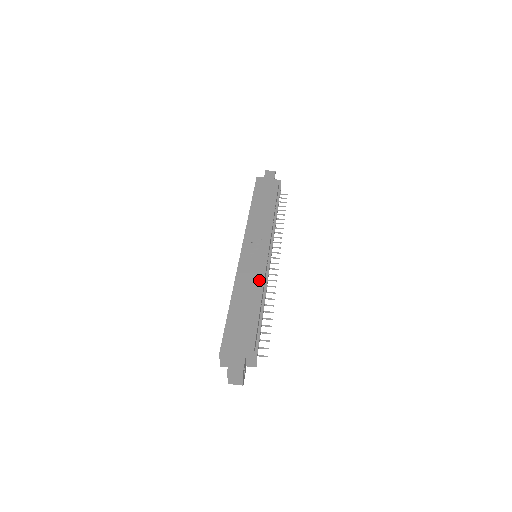
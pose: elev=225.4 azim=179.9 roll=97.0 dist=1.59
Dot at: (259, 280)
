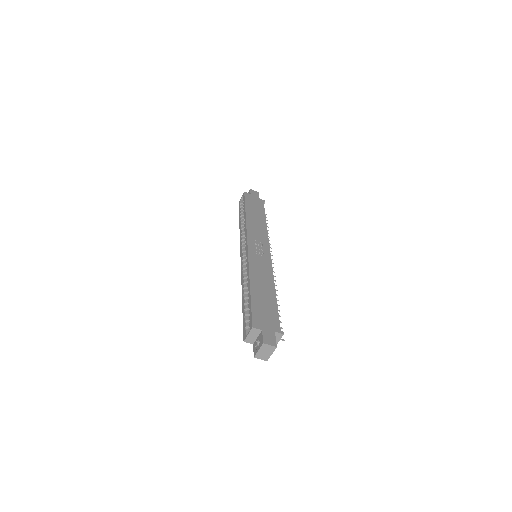
Dot at: (269, 275)
